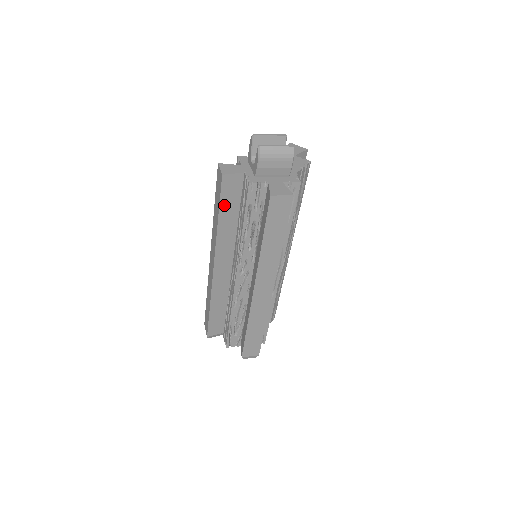
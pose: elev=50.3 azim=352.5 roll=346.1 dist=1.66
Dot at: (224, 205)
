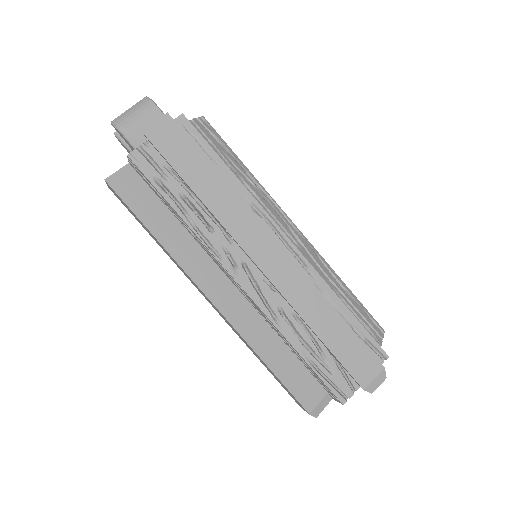
Dot at: (141, 212)
